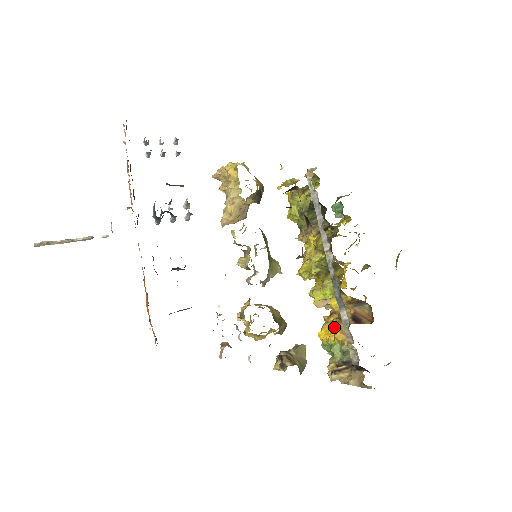
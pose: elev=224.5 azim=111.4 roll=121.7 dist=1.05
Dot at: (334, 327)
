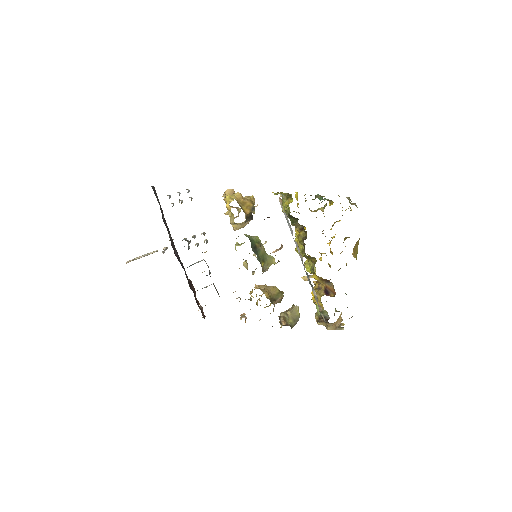
Dot at: occluded
